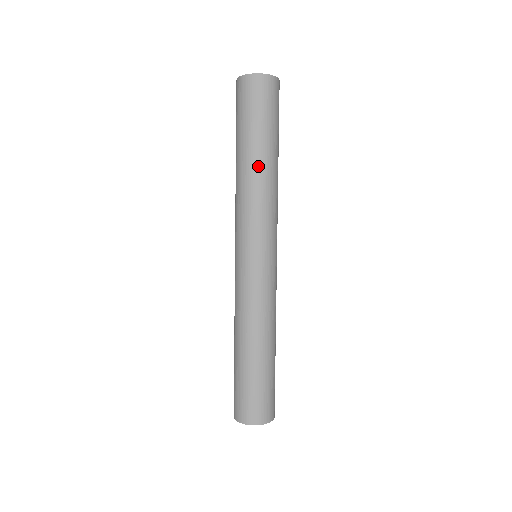
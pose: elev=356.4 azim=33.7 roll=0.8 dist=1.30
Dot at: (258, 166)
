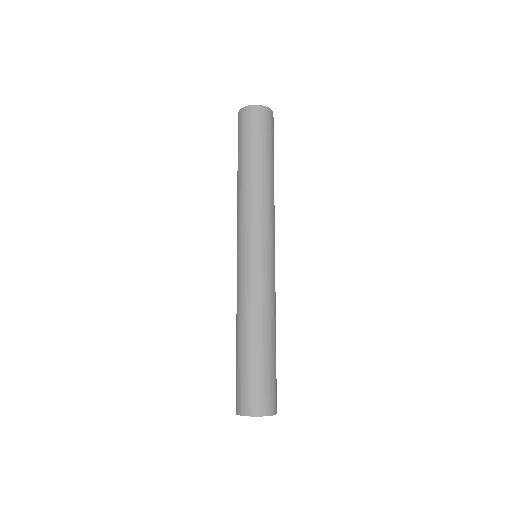
Dot at: (241, 178)
